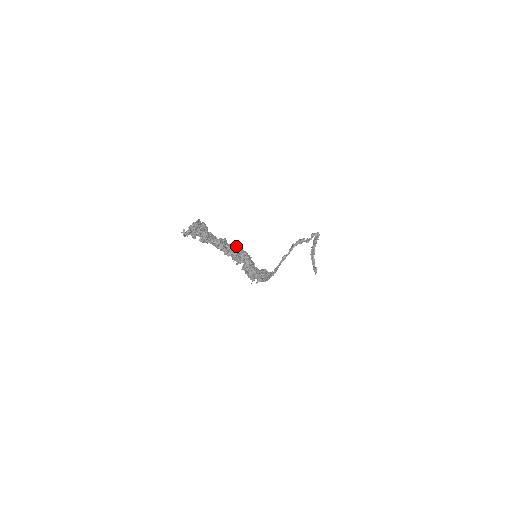
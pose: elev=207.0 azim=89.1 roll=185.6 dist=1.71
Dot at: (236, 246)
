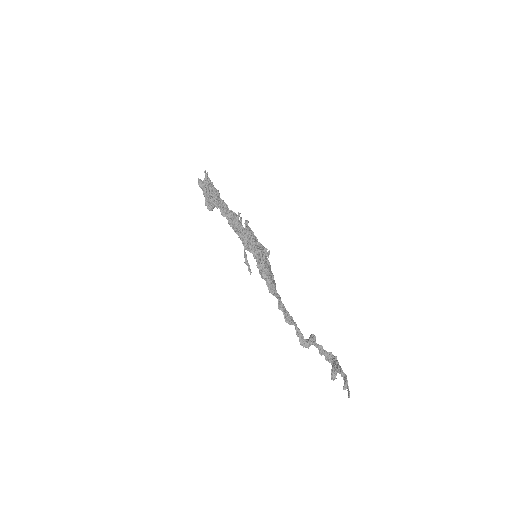
Dot at: occluded
